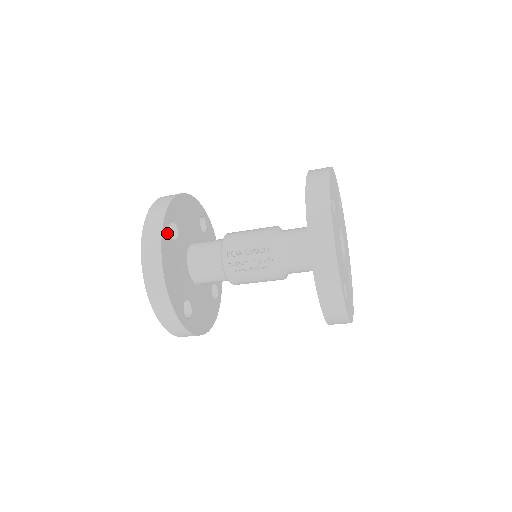
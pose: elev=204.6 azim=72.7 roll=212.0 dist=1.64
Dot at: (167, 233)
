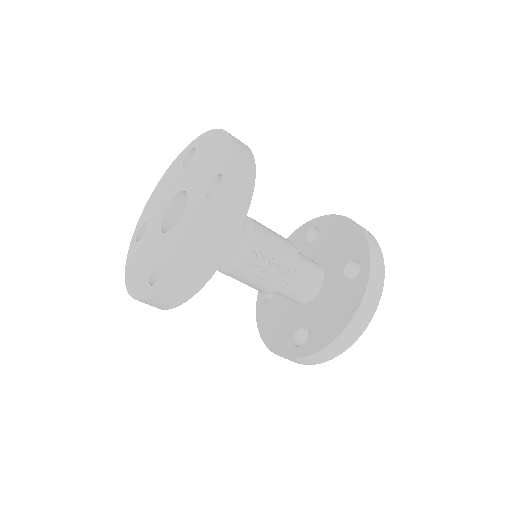
Dot at: occluded
